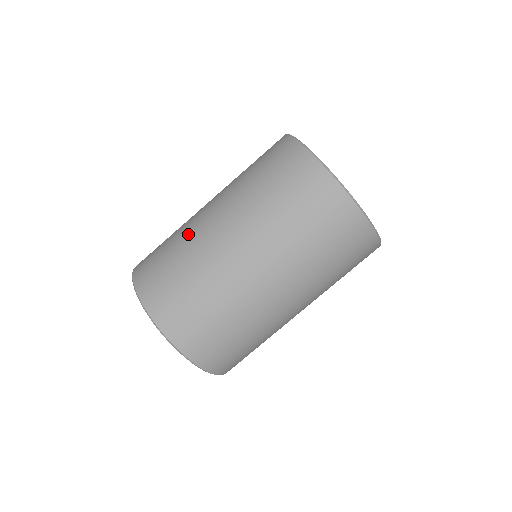
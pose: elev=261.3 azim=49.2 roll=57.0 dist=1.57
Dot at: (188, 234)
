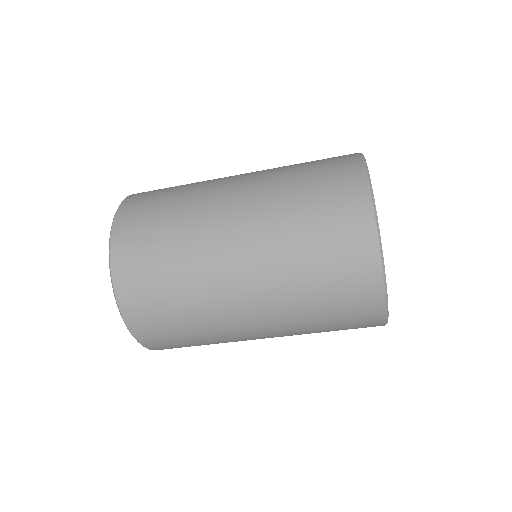
Dot at: (194, 219)
